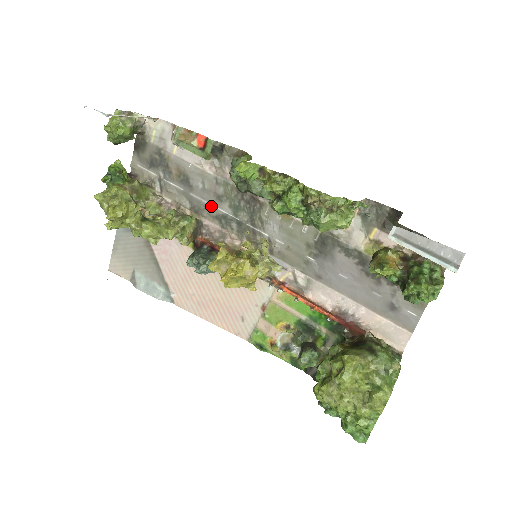
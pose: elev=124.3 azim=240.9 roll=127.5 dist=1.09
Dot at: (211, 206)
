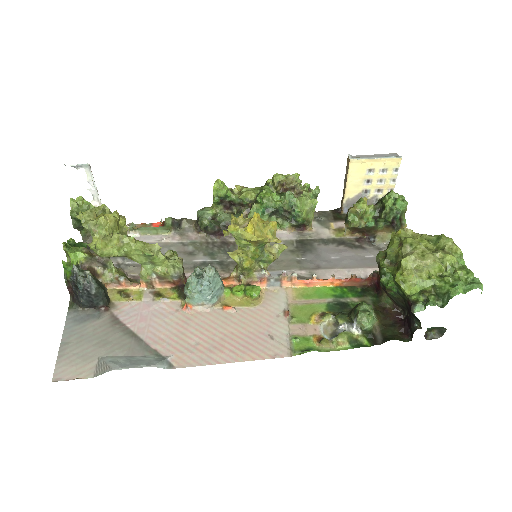
Dot at: (185, 262)
